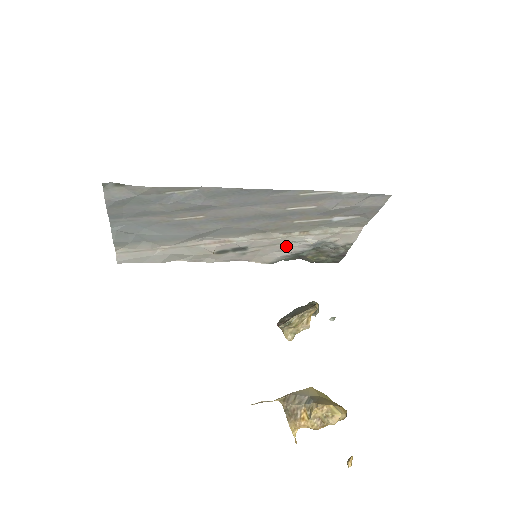
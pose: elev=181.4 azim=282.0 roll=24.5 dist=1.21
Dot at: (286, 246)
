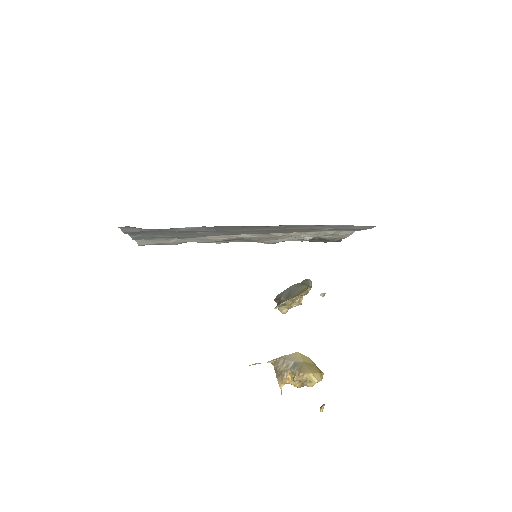
Dot at: (285, 238)
